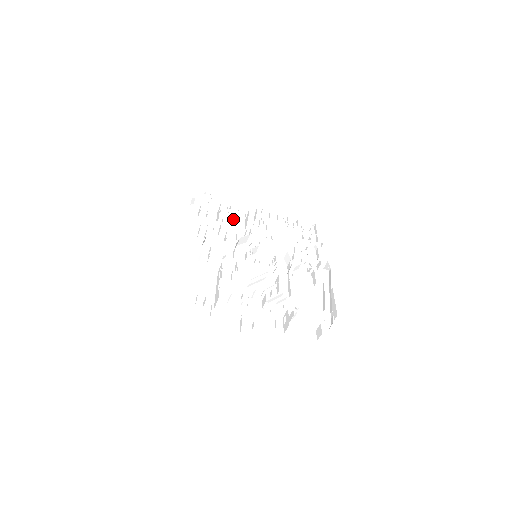
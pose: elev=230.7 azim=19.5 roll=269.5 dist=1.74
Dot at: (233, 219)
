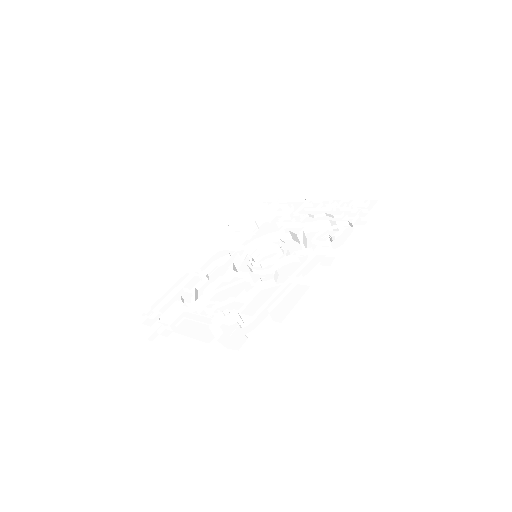
Dot at: occluded
